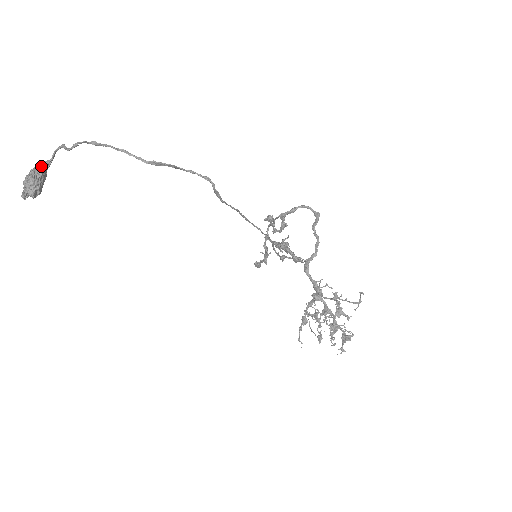
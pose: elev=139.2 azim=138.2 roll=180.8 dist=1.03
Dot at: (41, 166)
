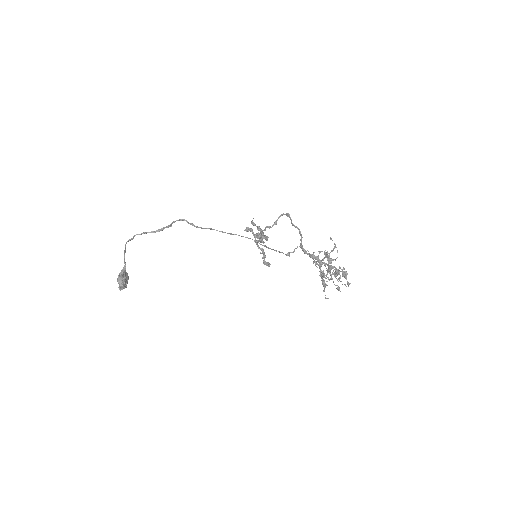
Dot at: (122, 271)
